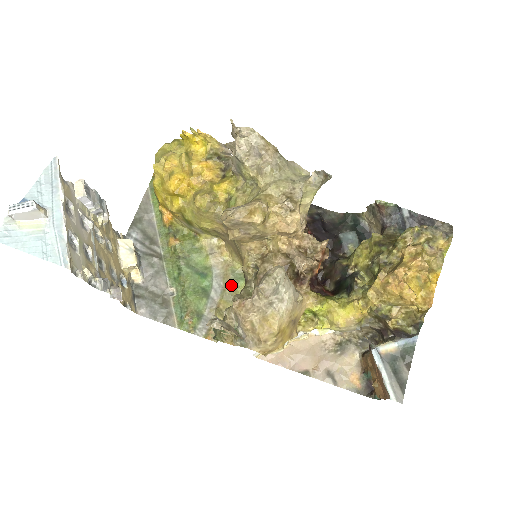
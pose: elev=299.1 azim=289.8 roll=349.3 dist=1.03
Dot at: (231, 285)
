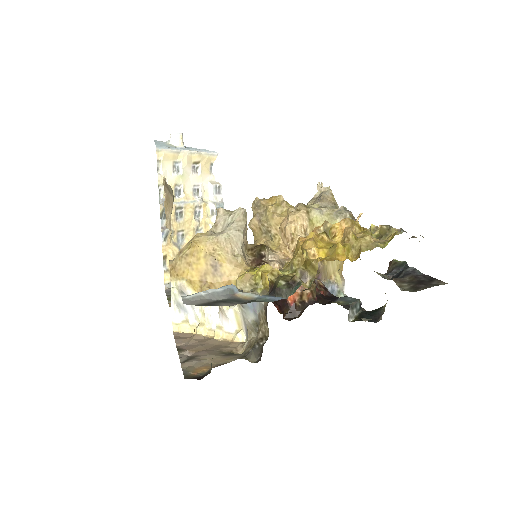
Dot at: occluded
